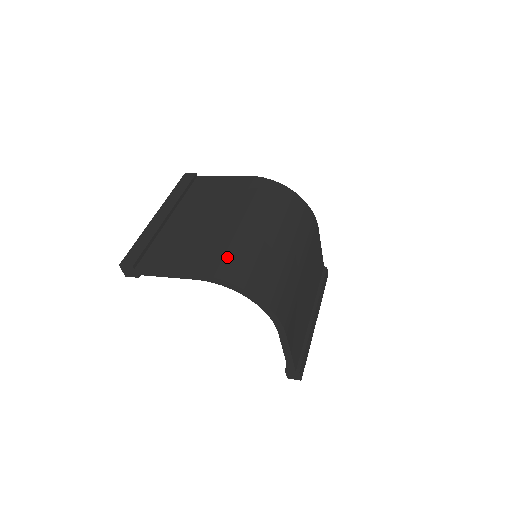
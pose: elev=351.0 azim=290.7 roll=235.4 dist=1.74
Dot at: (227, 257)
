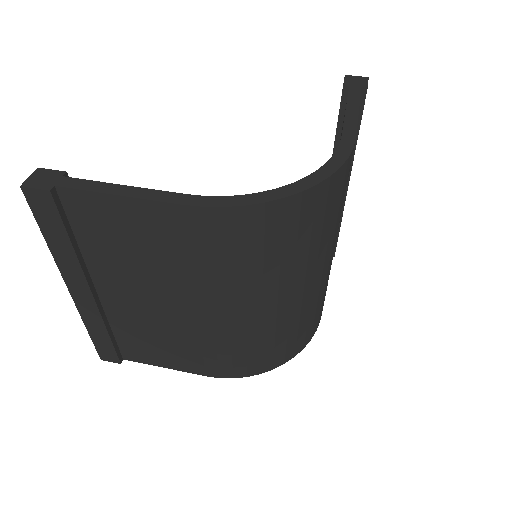
Dot at: (237, 358)
